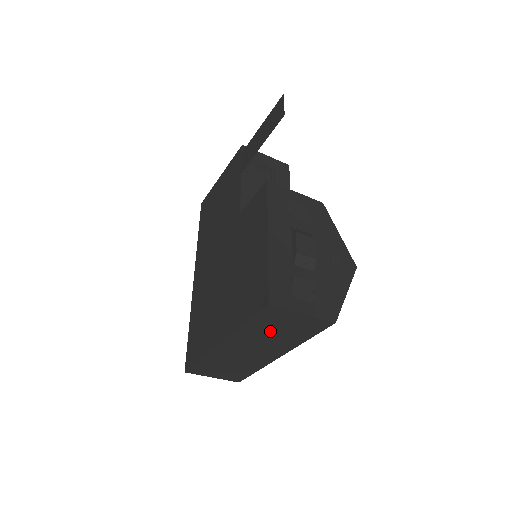
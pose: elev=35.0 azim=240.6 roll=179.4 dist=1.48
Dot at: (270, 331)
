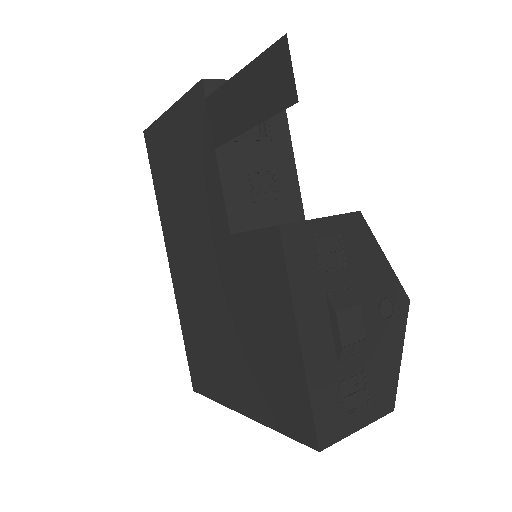
Dot at: occluded
